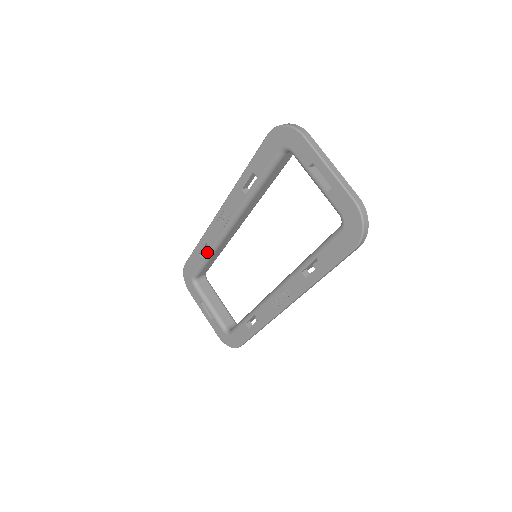
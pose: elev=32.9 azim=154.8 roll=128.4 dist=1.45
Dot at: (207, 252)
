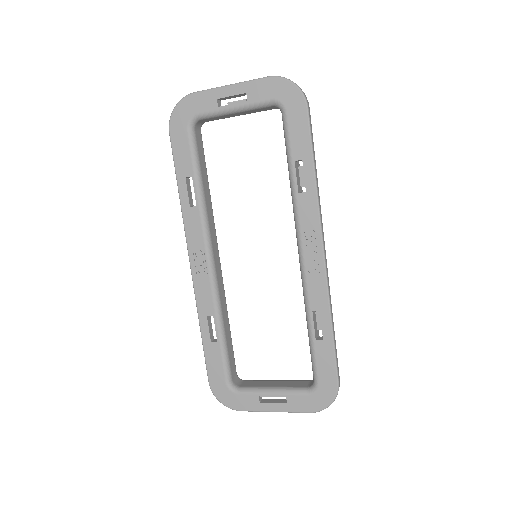
Dot at: (215, 324)
